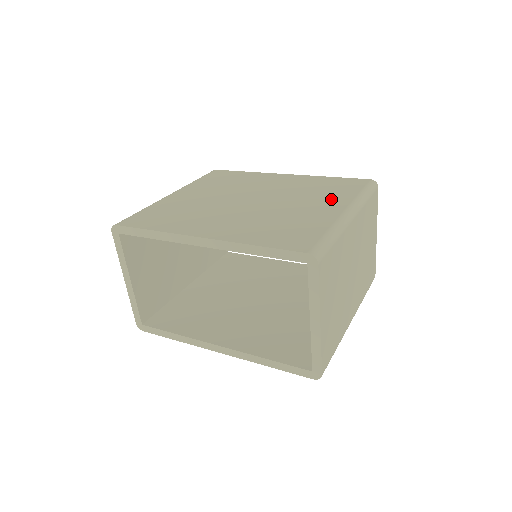
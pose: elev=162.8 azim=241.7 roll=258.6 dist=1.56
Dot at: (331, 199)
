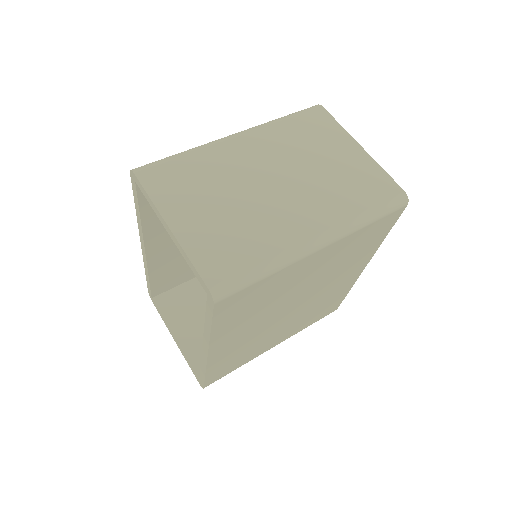
Dot at: occluded
